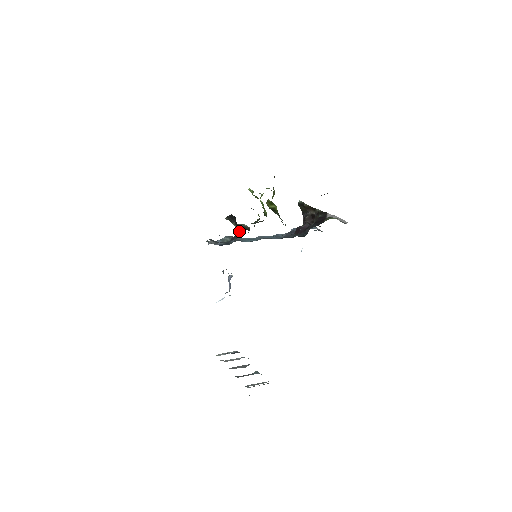
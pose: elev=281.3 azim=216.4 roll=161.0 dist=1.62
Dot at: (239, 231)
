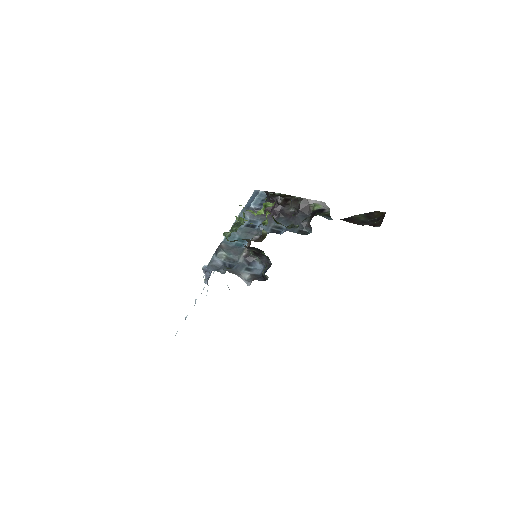
Dot at: (262, 257)
